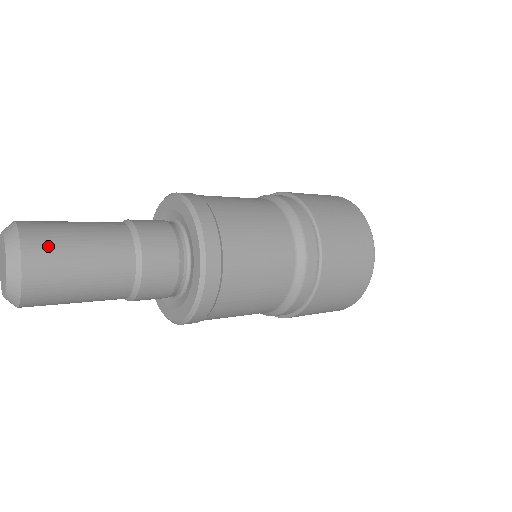
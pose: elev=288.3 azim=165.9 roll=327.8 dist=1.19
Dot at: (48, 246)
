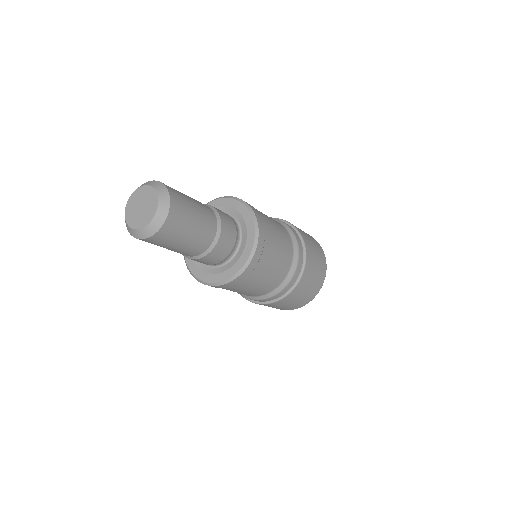
Dot at: (181, 201)
